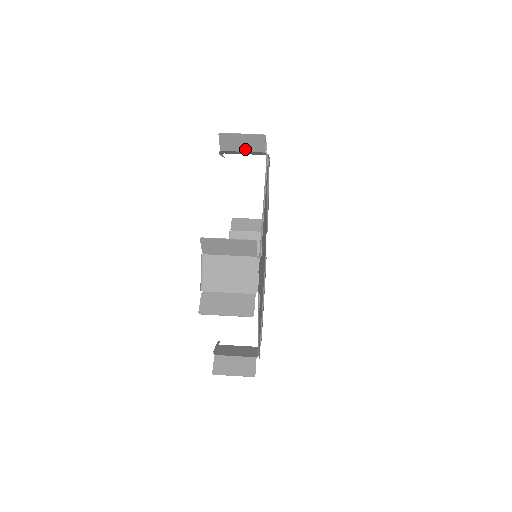
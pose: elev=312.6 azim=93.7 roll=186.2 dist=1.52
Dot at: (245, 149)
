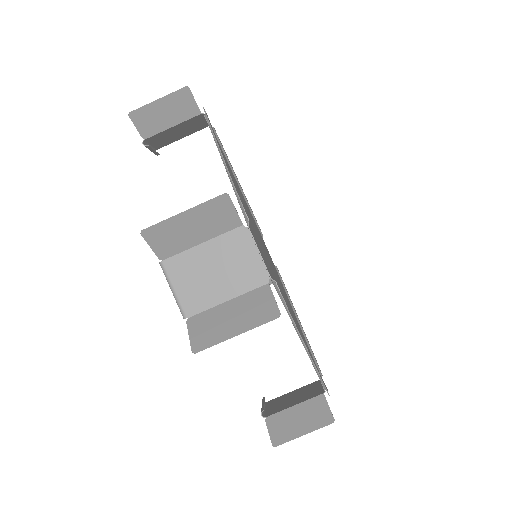
Dot at: (173, 121)
